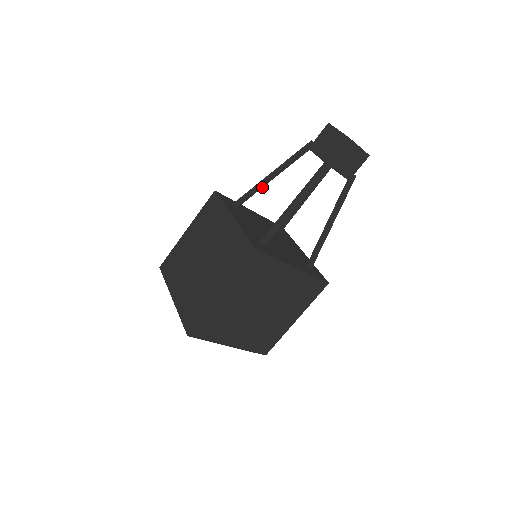
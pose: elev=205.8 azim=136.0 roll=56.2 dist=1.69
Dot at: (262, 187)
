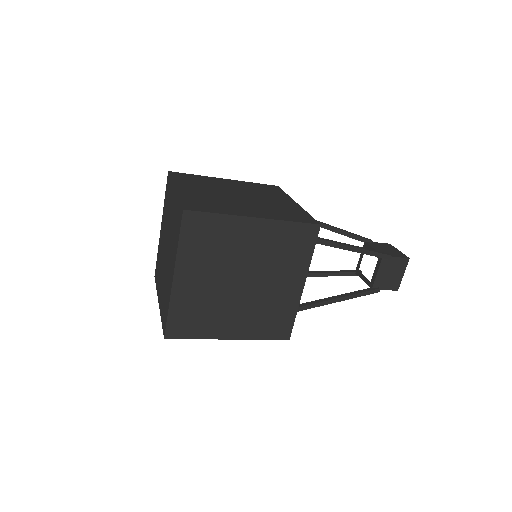
Dot at: (336, 246)
